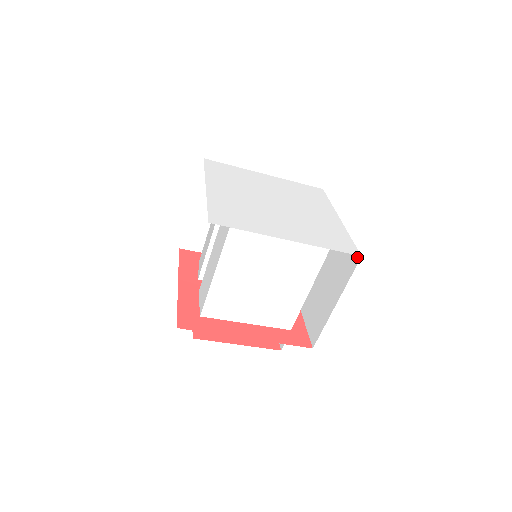
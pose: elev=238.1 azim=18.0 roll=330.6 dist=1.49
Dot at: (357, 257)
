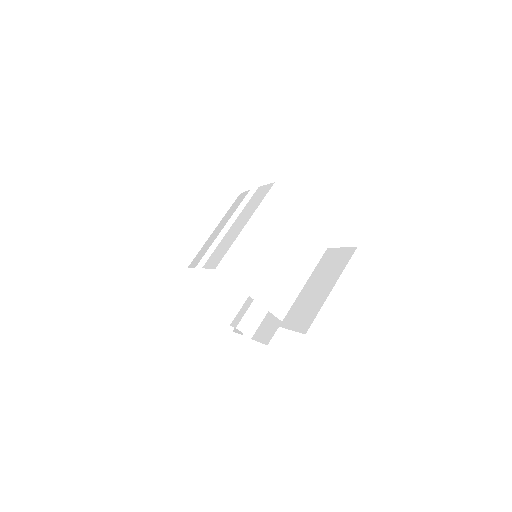
Dot at: (352, 250)
